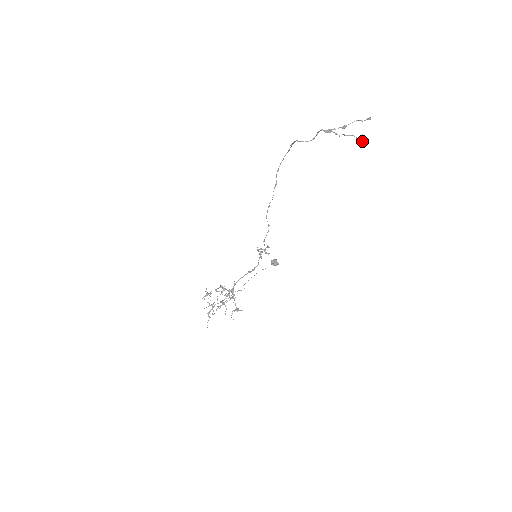
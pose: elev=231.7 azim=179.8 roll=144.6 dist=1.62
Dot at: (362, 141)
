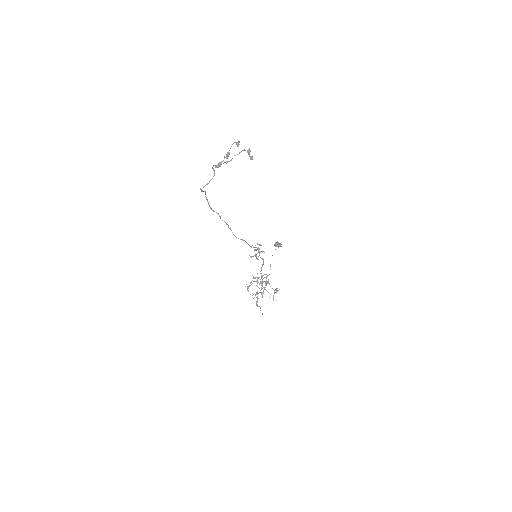
Dot at: (252, 157)
